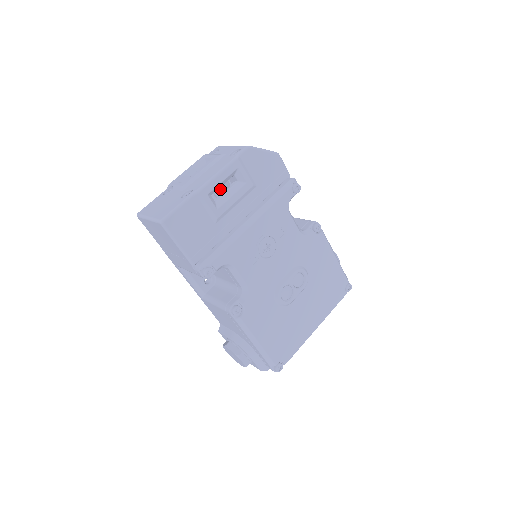
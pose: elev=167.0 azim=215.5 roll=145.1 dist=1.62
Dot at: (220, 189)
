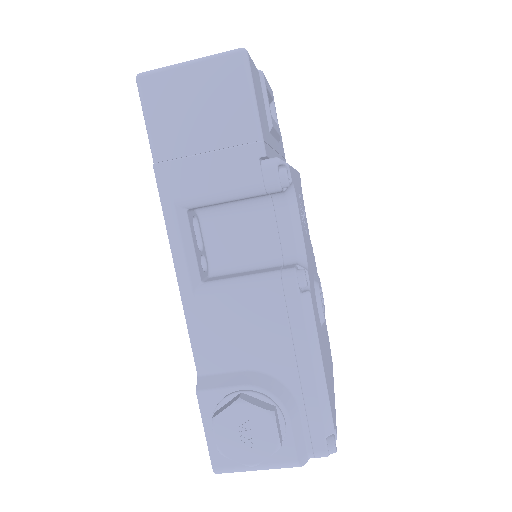
Dot at: occluded
